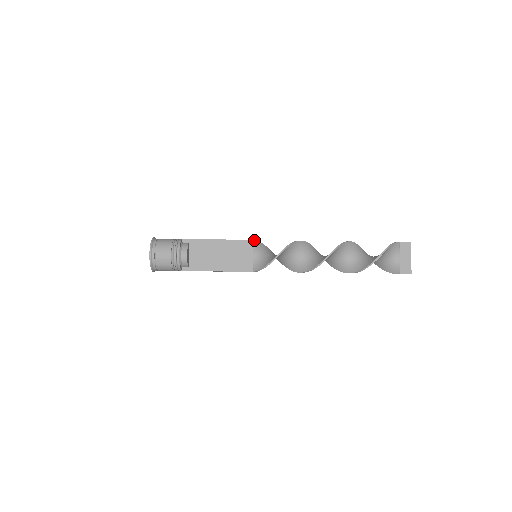
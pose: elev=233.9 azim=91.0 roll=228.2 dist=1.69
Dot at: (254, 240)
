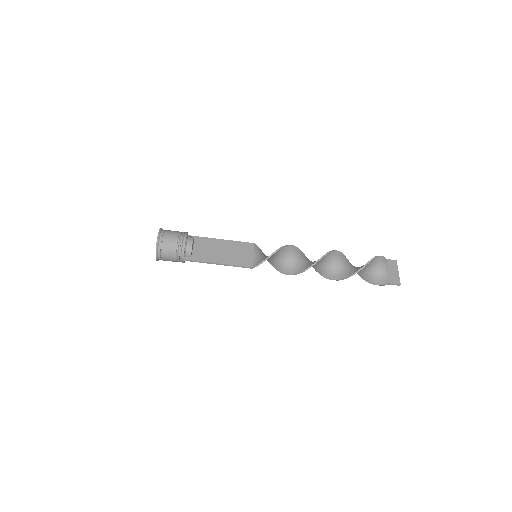
Dot at: (255, 244)
